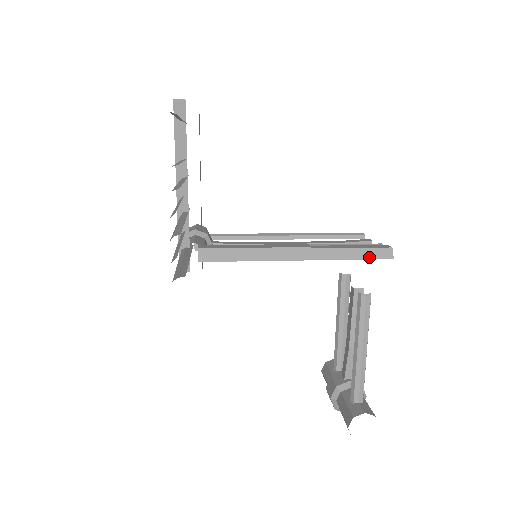
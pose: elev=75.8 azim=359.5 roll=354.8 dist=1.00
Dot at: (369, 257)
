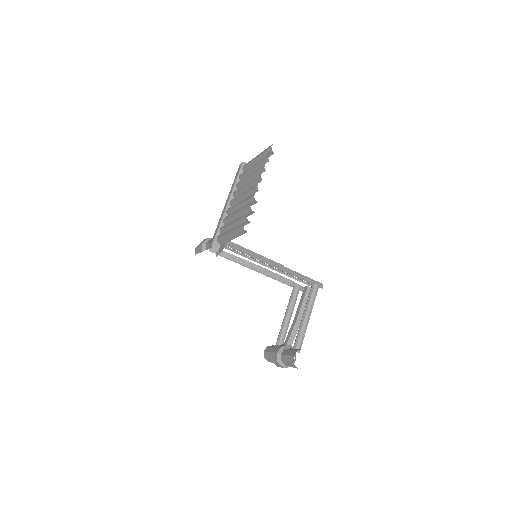
Dot at: (311, 283)
